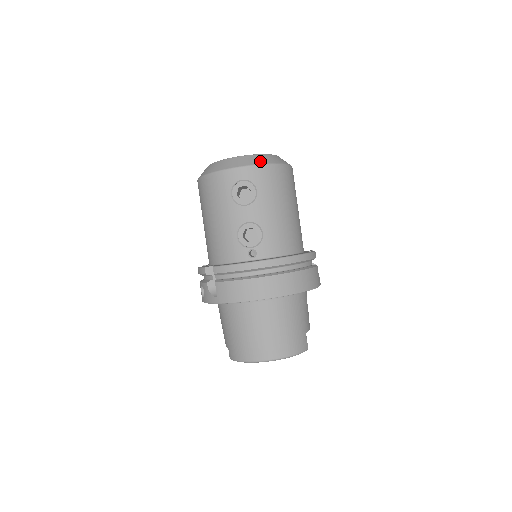
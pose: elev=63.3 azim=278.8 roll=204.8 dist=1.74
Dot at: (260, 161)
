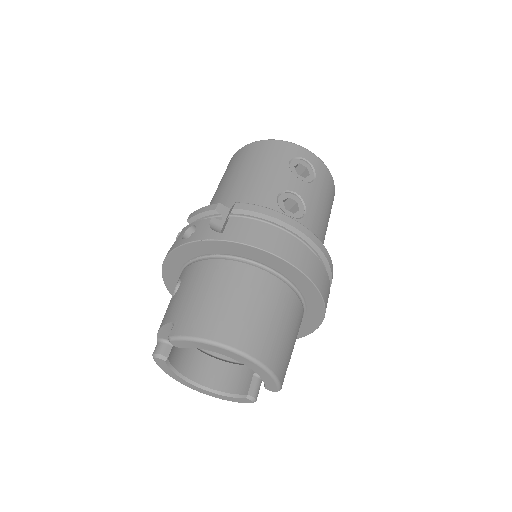
Dot at: occluded
